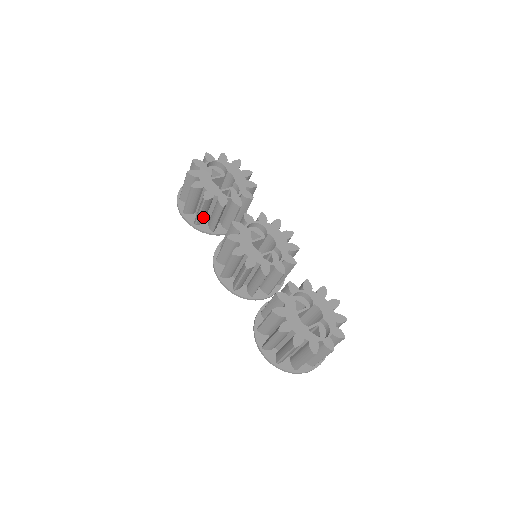
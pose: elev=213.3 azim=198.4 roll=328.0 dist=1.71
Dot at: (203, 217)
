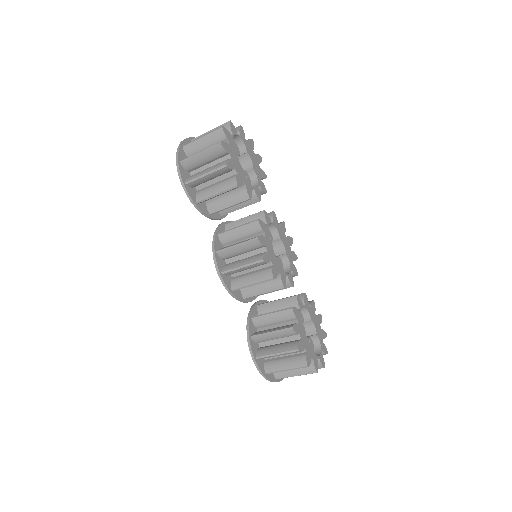
Dot at: (211, 198)
